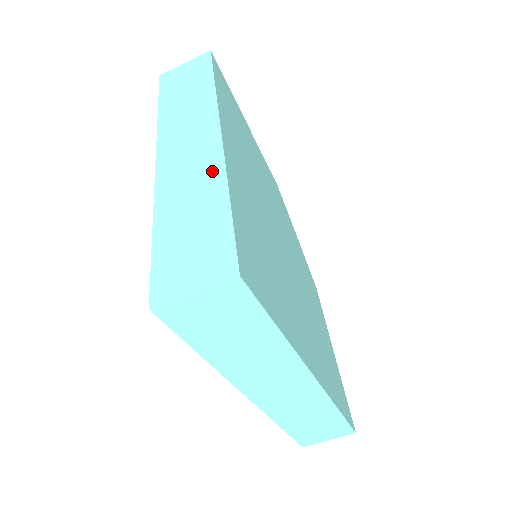
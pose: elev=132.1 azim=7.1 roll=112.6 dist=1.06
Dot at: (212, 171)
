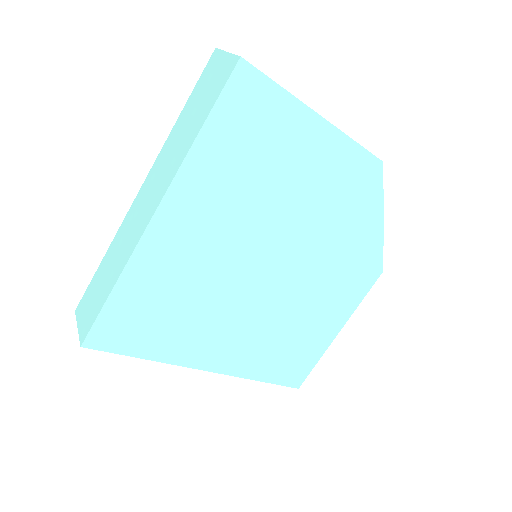
Dot at: (127, 252)
